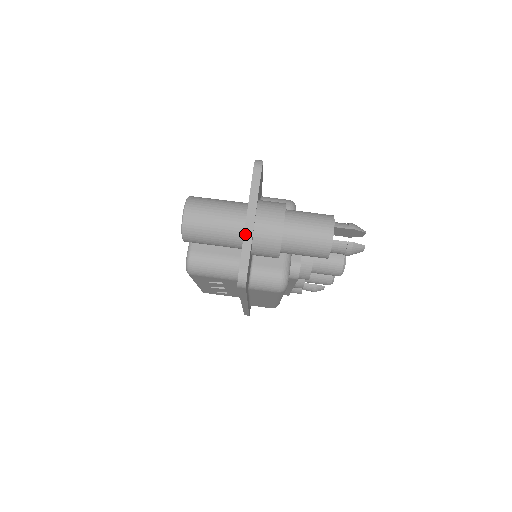
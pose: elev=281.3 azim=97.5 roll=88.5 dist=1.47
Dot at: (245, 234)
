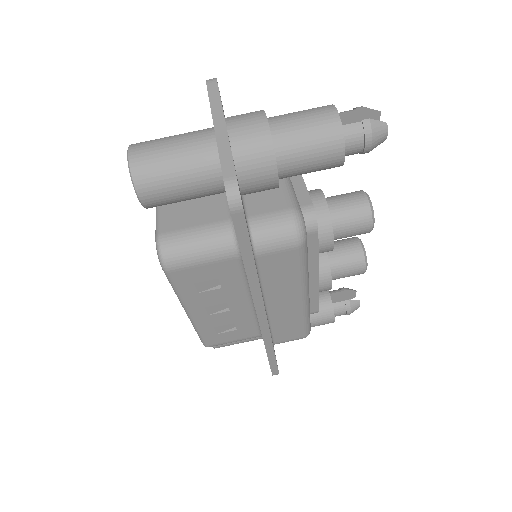
Dot at: (218, 142)
